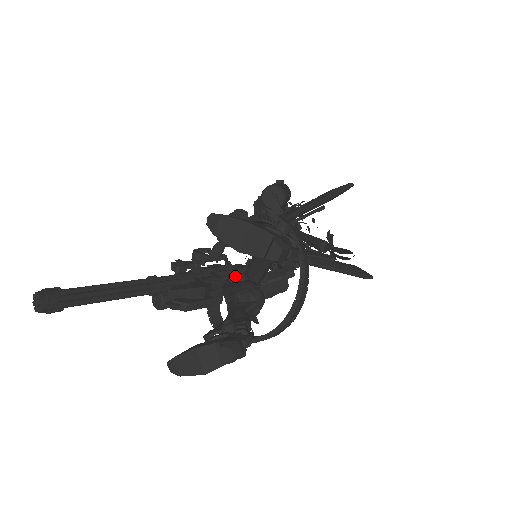
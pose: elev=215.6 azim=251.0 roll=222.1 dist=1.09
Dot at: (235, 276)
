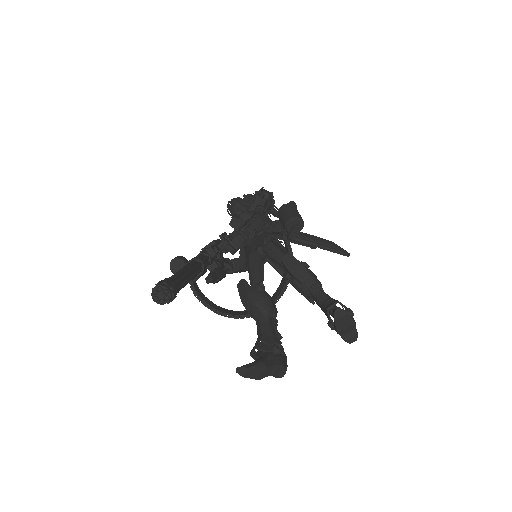
Dot at: (222, 253)
